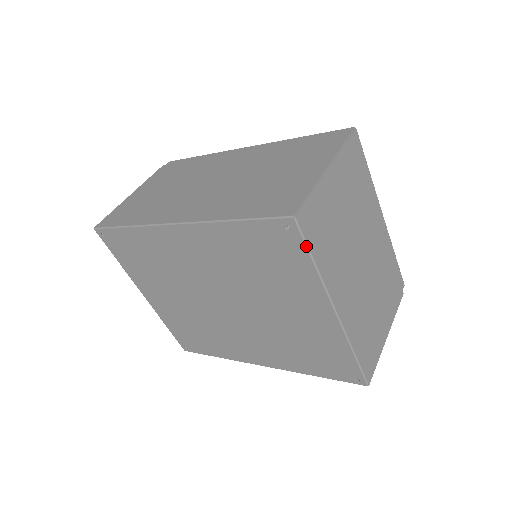
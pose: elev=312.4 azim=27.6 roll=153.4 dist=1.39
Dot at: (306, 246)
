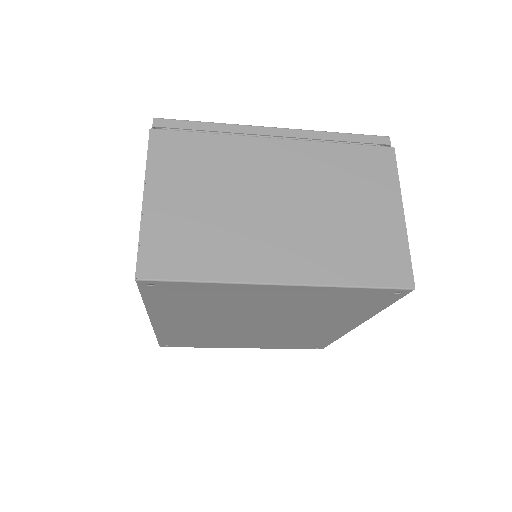
Dot at: (176, 282)
